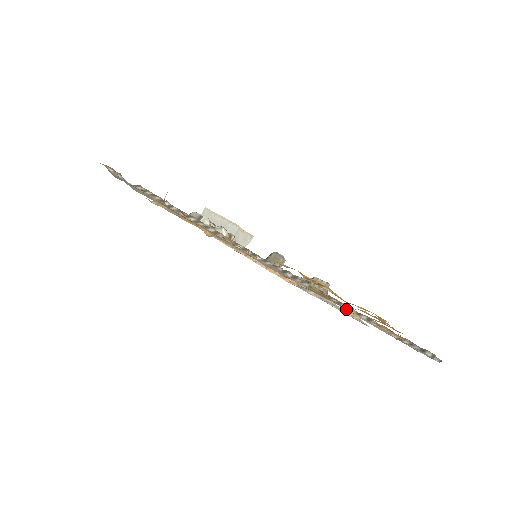
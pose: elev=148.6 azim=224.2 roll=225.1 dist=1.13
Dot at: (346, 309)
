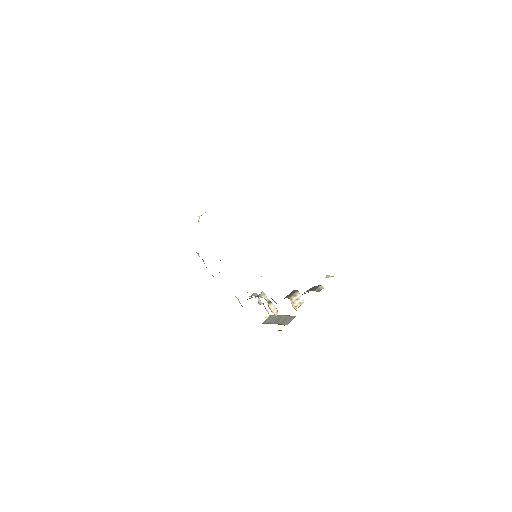
Dot at: occluded
